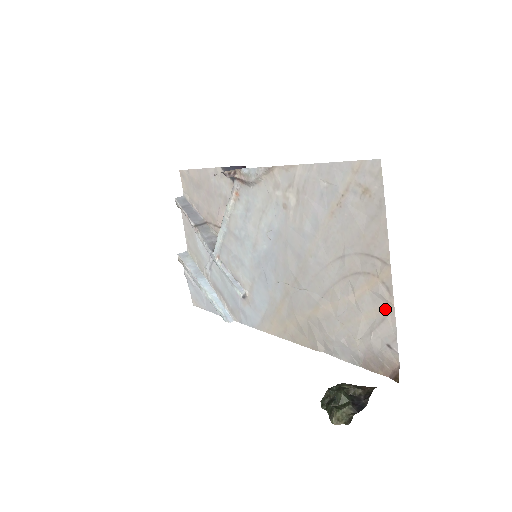
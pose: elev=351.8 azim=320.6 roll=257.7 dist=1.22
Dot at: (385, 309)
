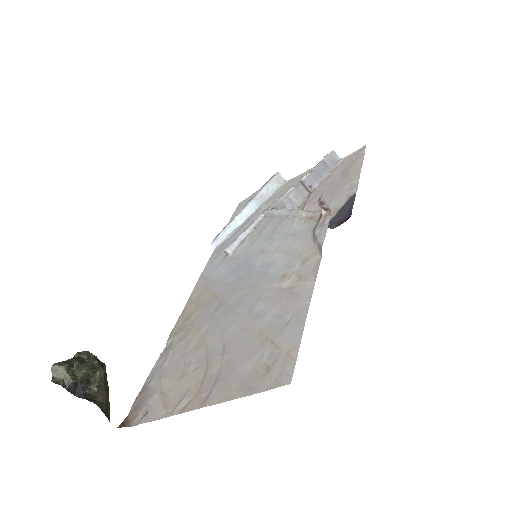
Dot at: (172, 406)
